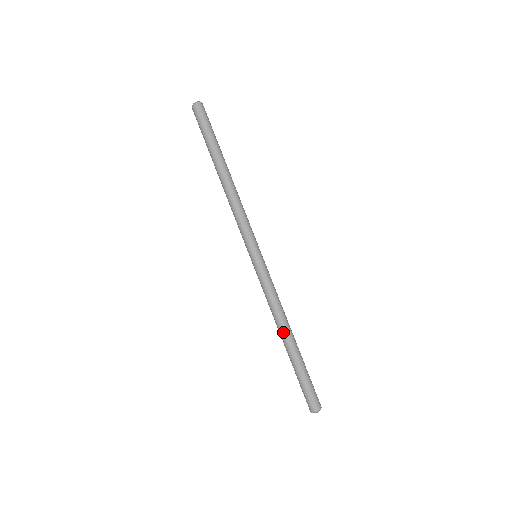
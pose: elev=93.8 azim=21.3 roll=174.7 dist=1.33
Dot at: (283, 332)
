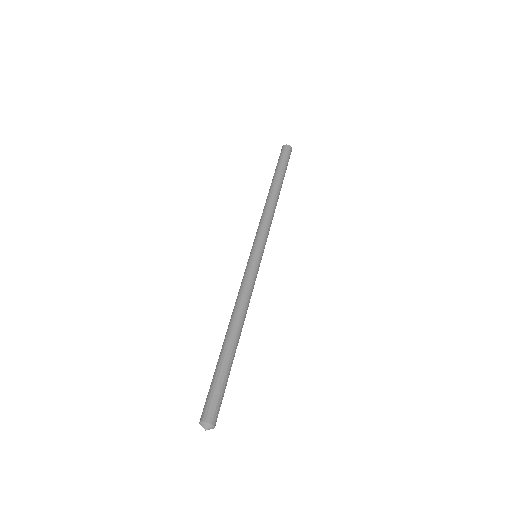
Dot at: (231, 324)
